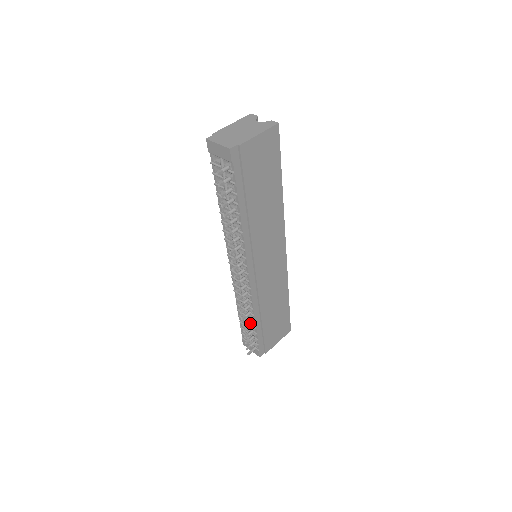
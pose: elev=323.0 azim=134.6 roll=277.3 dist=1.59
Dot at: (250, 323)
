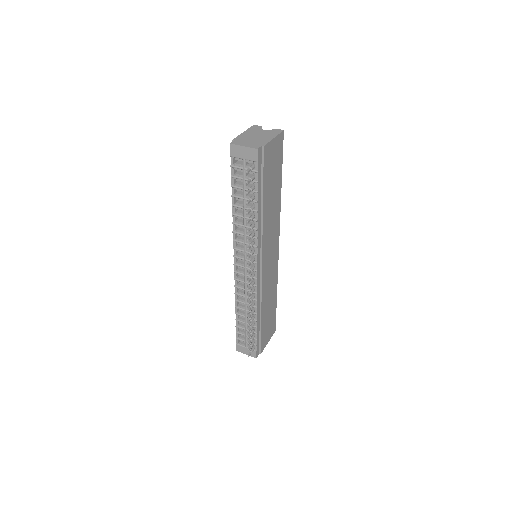
Dot at: (250, 324)
